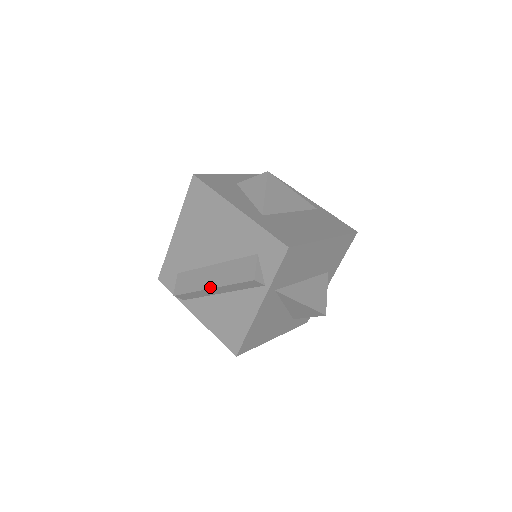
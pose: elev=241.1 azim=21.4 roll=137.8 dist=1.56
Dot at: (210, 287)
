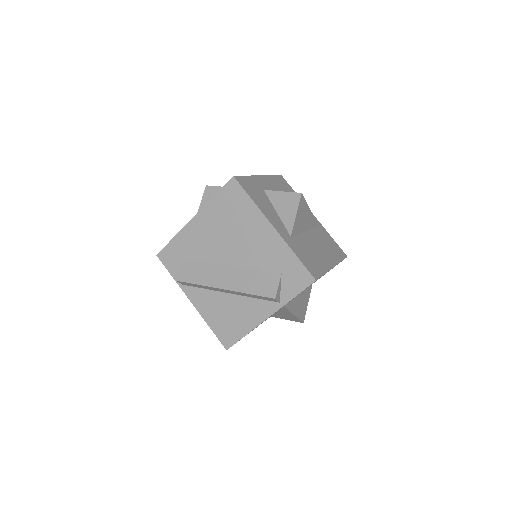
Dot at: (223, 288)
